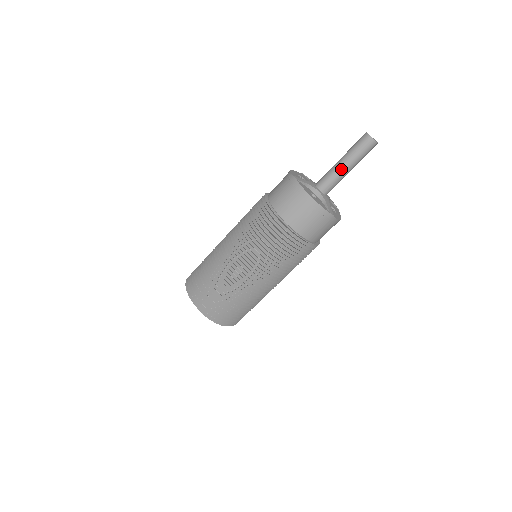
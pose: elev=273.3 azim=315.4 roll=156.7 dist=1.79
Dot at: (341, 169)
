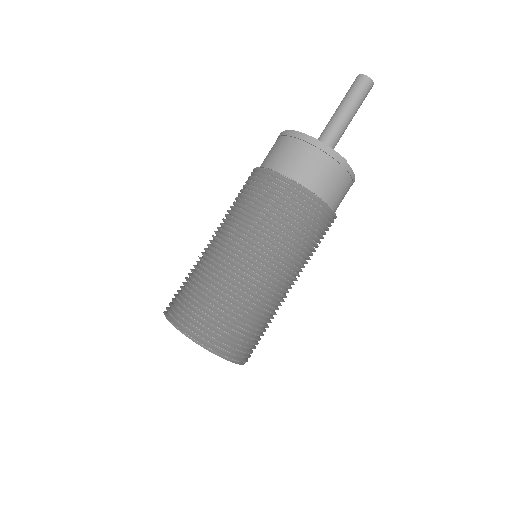
Dot at: (340, 117)
